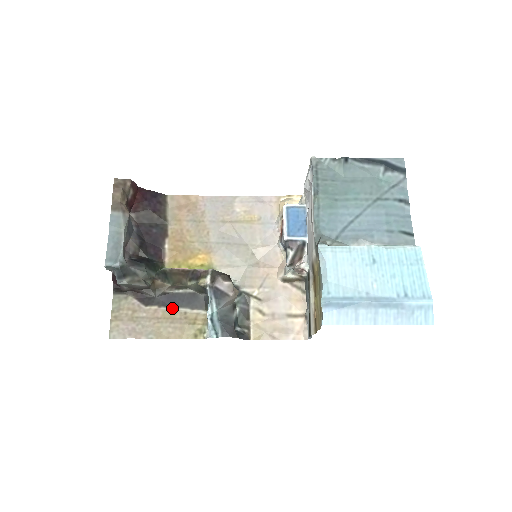
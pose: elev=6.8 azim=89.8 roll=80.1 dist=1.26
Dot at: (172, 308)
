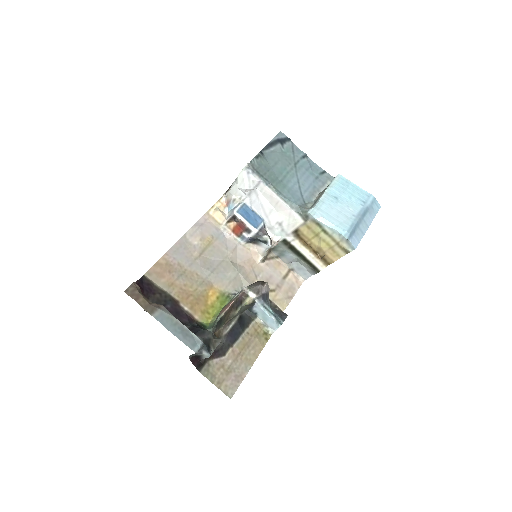
Dot at: (239, 339)
